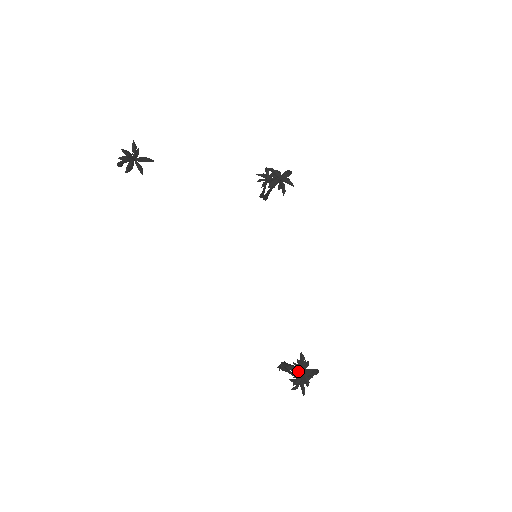
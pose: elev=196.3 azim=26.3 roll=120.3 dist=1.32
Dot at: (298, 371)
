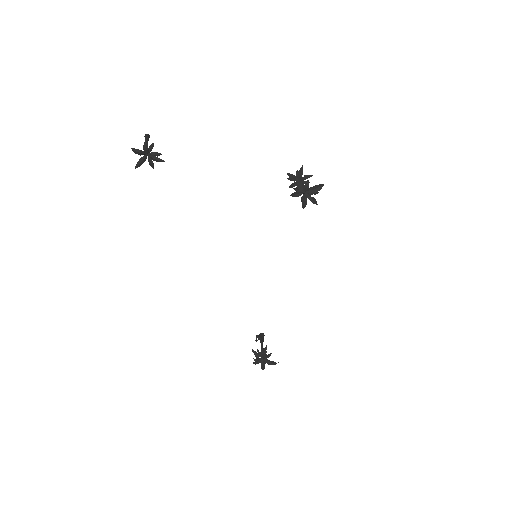
Dot at: occluded
